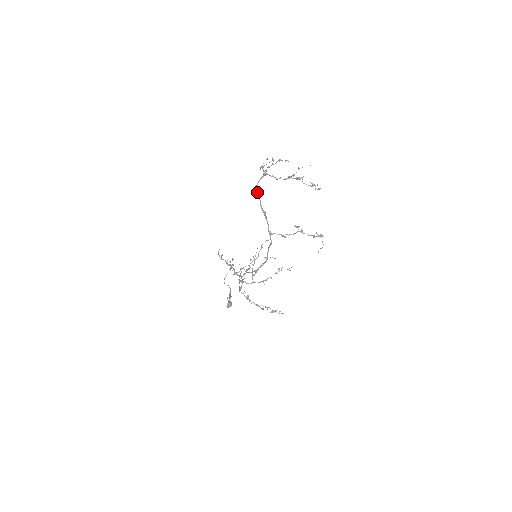
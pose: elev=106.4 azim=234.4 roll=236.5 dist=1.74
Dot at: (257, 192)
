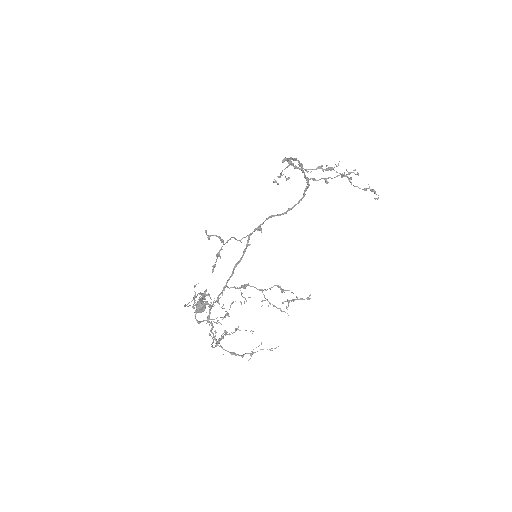
Dot at: (286, 159)
